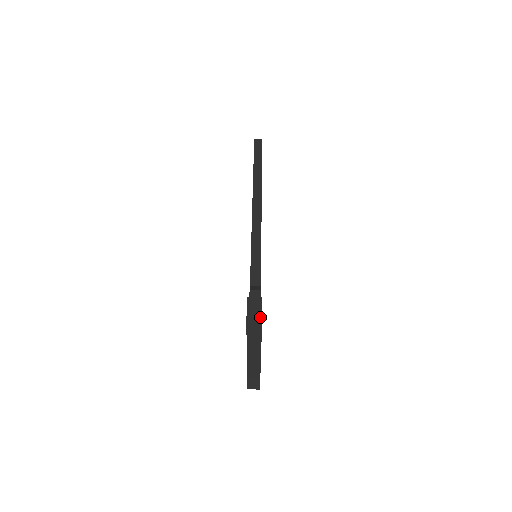
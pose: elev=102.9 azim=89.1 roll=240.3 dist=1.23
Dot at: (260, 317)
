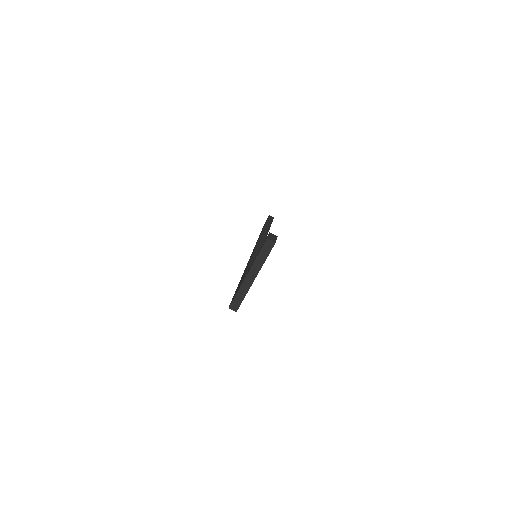
Dot at: (275, 241)
